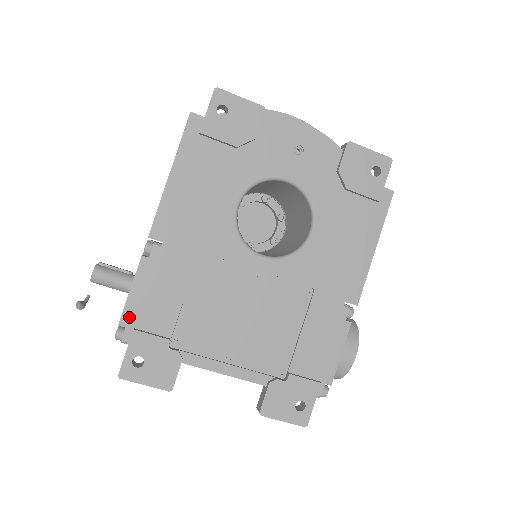
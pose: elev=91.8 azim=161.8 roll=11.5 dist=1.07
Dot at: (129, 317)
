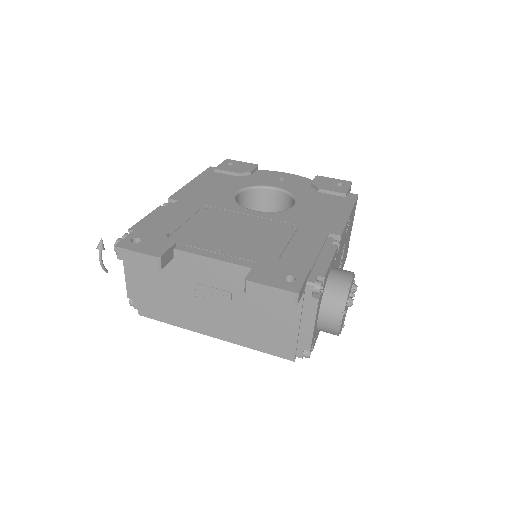
Dot at: occluded
